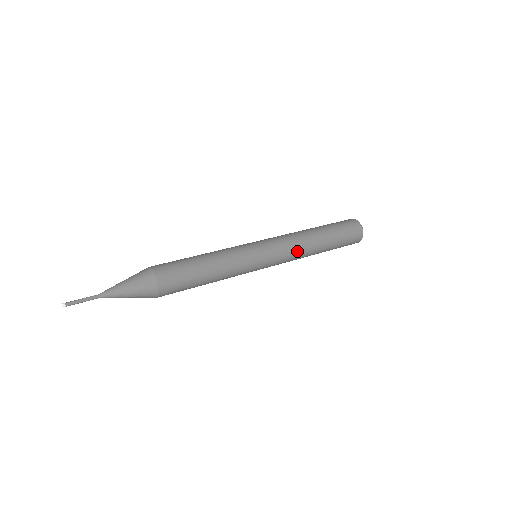
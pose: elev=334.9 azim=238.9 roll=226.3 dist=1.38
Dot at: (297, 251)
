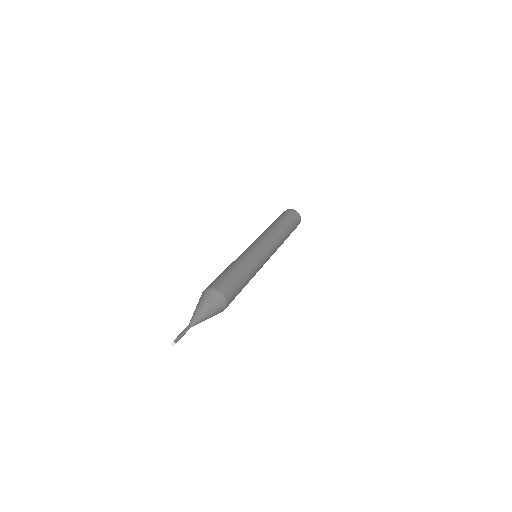
Dot at: occluded
